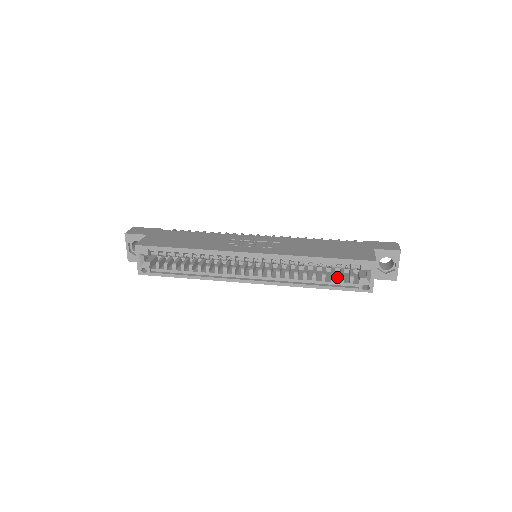
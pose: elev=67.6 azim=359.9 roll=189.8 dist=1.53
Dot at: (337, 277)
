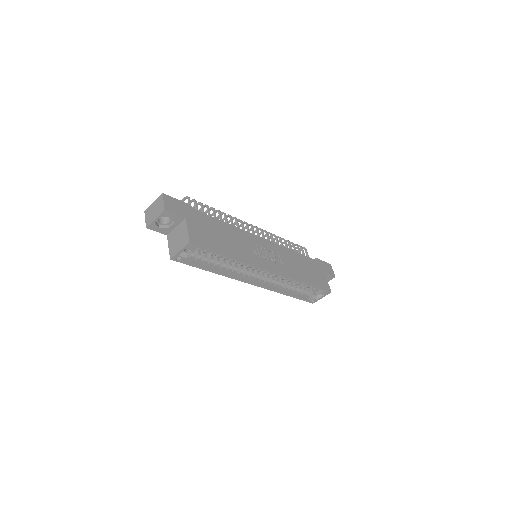
Dot at: occluded
